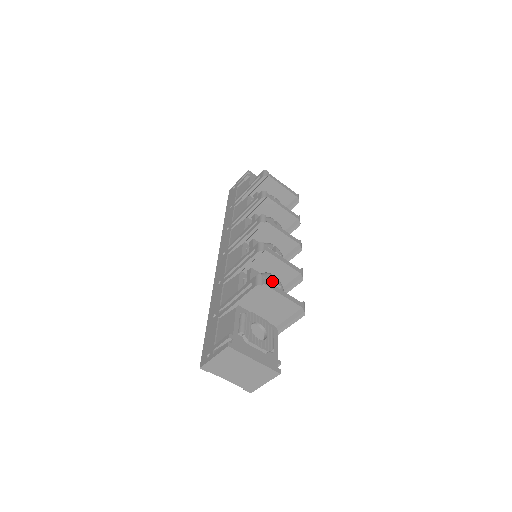
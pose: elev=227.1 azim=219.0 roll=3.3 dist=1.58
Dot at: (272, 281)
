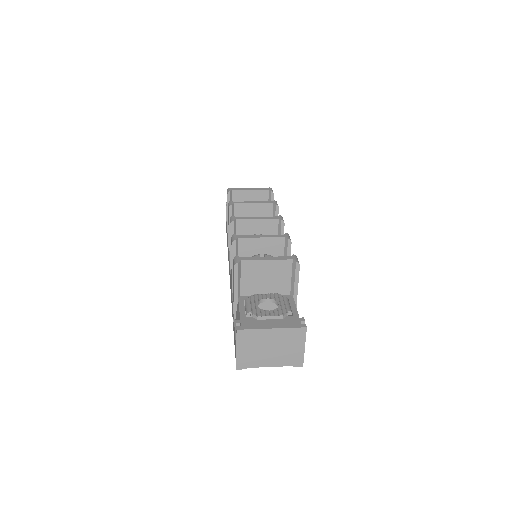
Dot at: occluded
